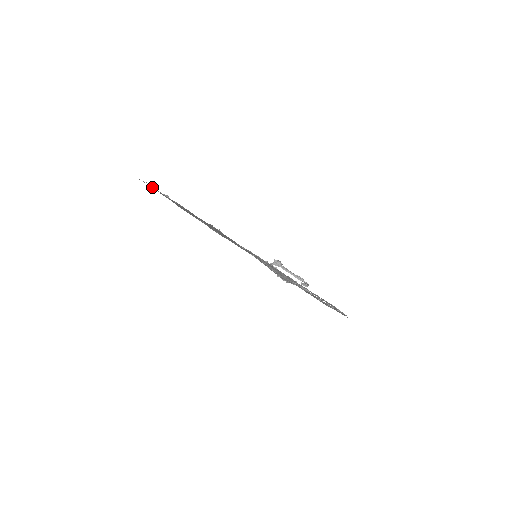
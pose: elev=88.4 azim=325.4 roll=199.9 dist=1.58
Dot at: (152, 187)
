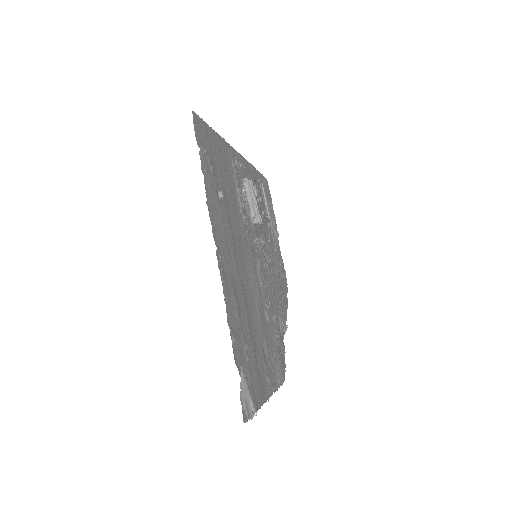
Dot at: (254, 414)
